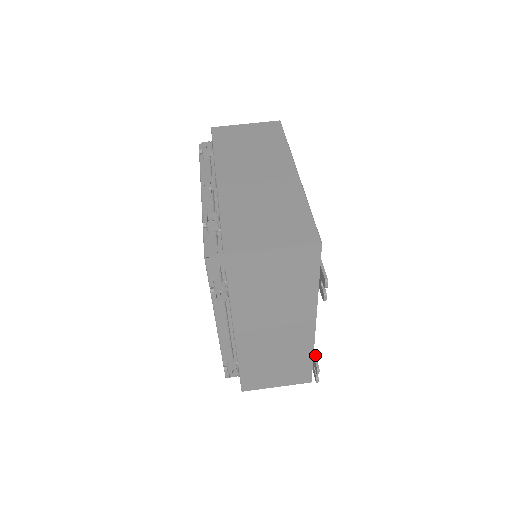
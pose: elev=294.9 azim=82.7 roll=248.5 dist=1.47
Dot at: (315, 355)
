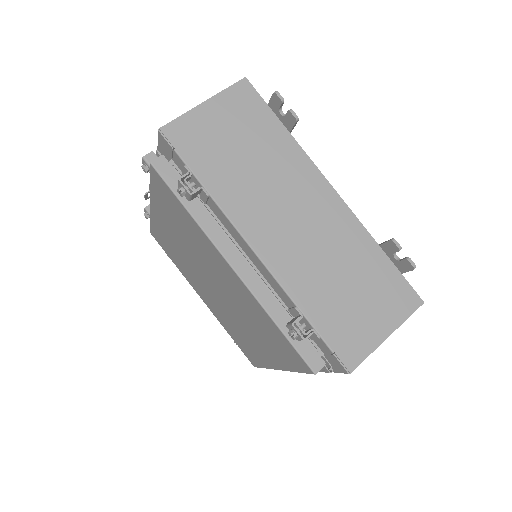
Dot at: (380, 244)
